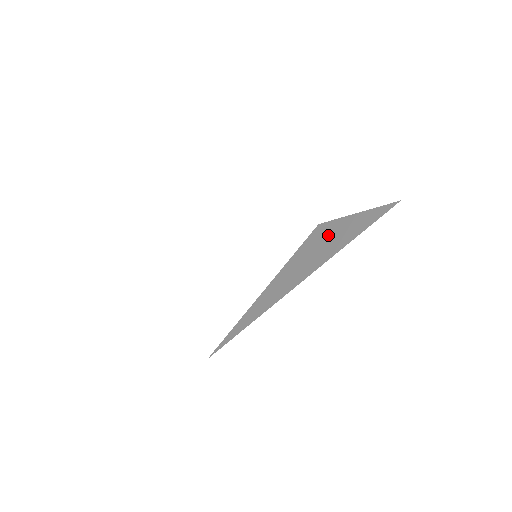
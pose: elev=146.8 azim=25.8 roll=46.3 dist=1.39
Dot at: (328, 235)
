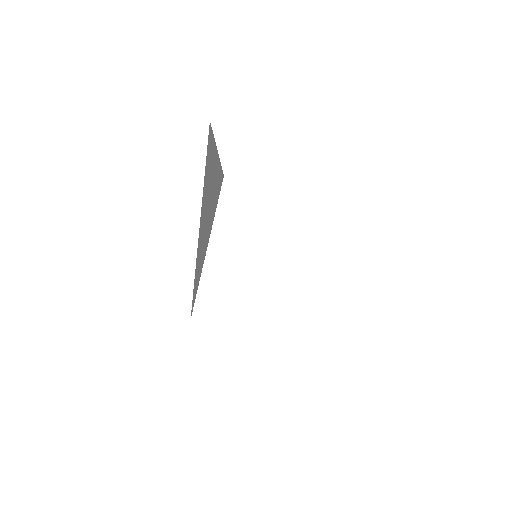
Dot at: occluded
